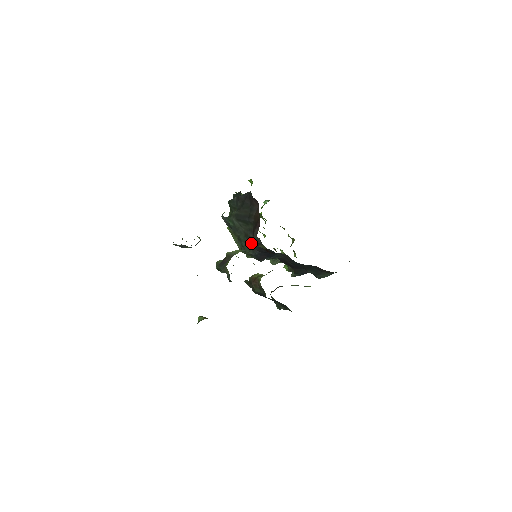
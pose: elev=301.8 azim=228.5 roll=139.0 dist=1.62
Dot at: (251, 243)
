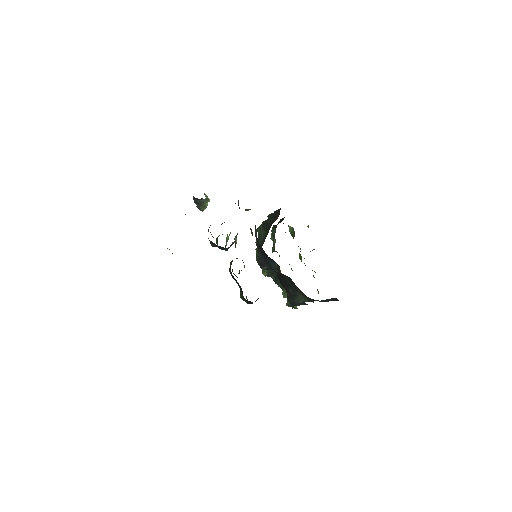
Dot at: occluded
